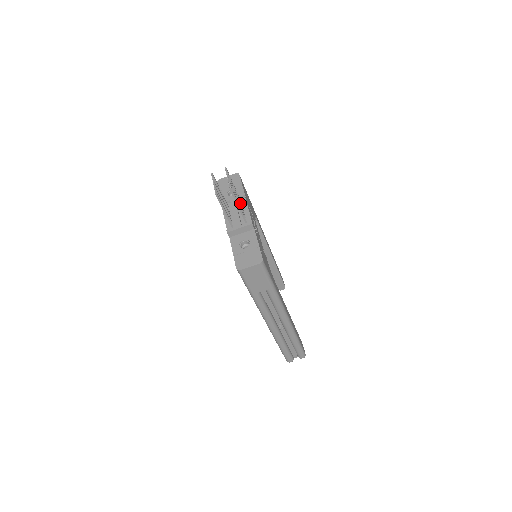
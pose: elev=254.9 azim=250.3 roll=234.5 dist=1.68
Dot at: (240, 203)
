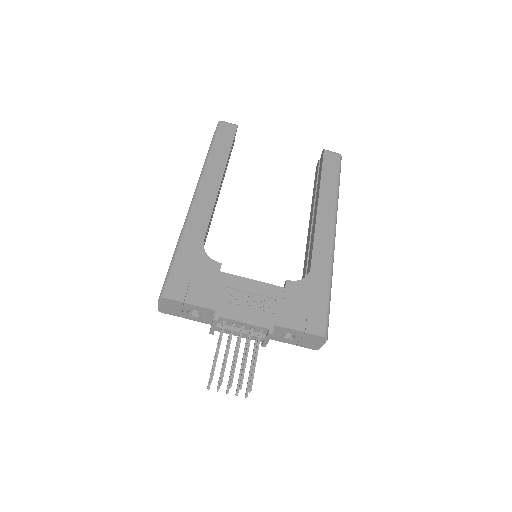
Dot at: (232, 332)
